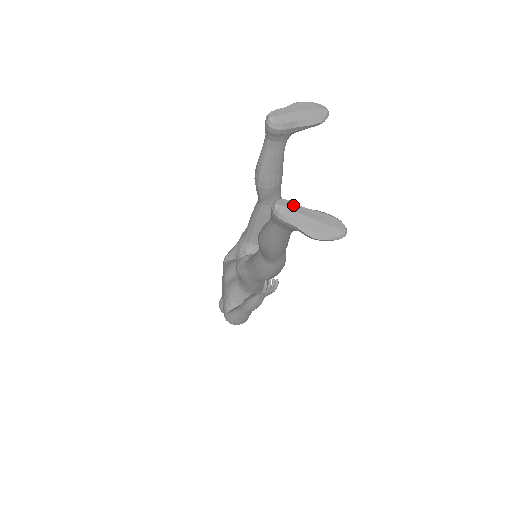
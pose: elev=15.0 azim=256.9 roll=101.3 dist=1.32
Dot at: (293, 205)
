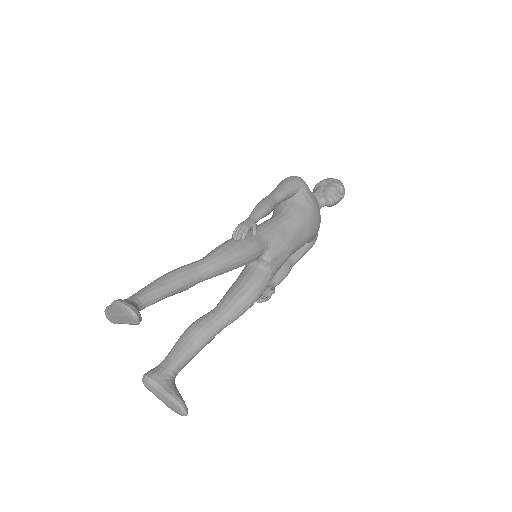
Dot at: (150, 387)
